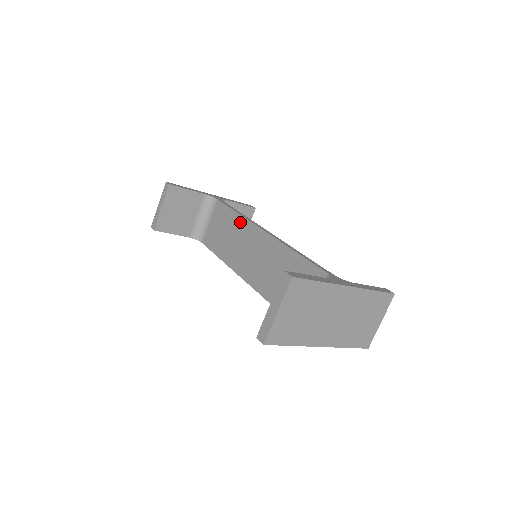
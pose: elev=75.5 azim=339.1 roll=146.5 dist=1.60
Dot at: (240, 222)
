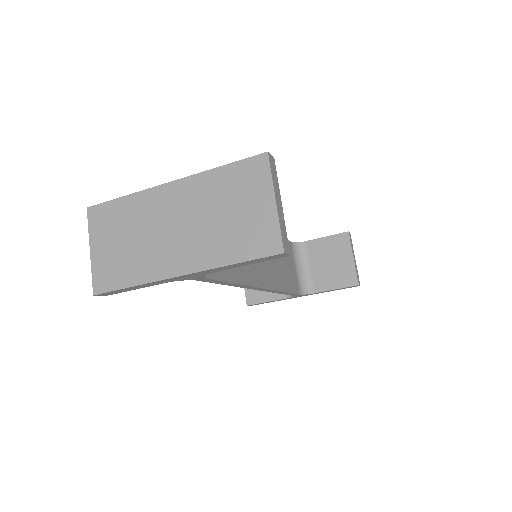
Dot at: occluded
